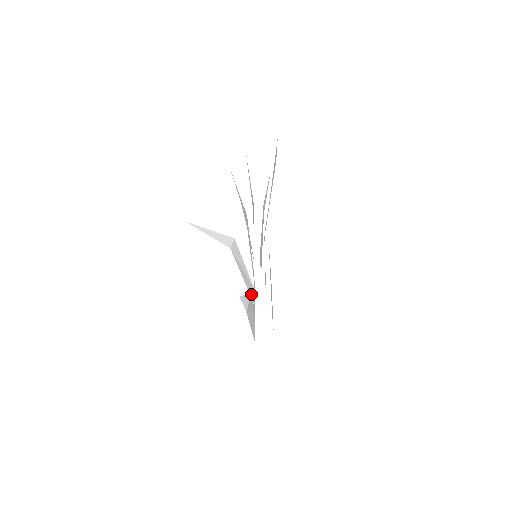
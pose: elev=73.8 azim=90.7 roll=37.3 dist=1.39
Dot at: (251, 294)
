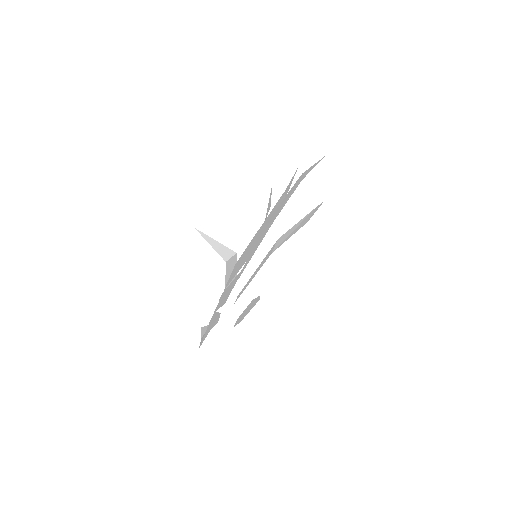
Dot at: occluded
